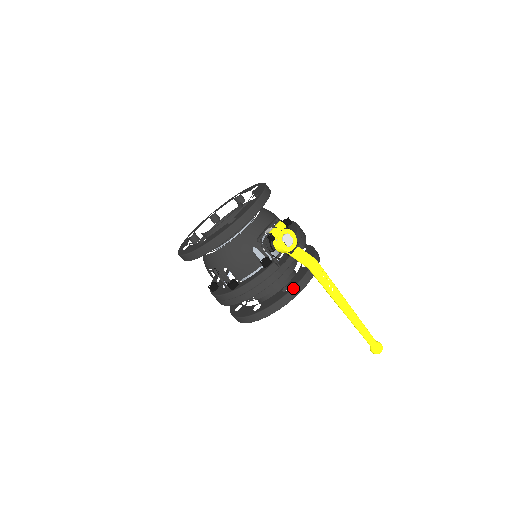
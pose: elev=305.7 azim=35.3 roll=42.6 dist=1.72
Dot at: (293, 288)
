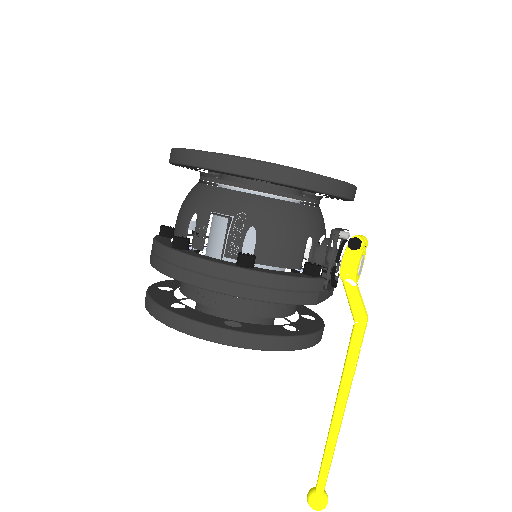
Dot at: (309, 334)
